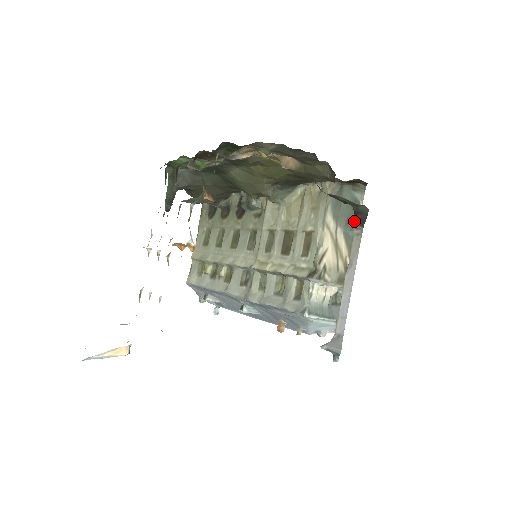
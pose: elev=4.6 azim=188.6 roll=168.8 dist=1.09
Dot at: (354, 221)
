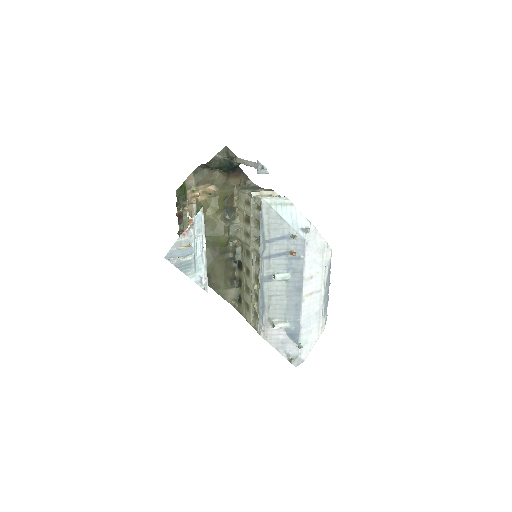
Dot at: (259, 188)
